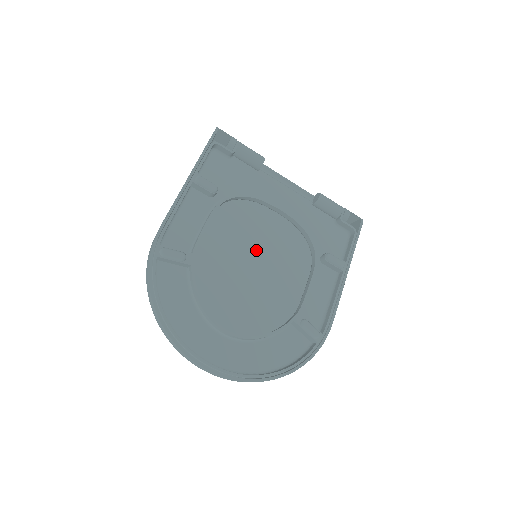
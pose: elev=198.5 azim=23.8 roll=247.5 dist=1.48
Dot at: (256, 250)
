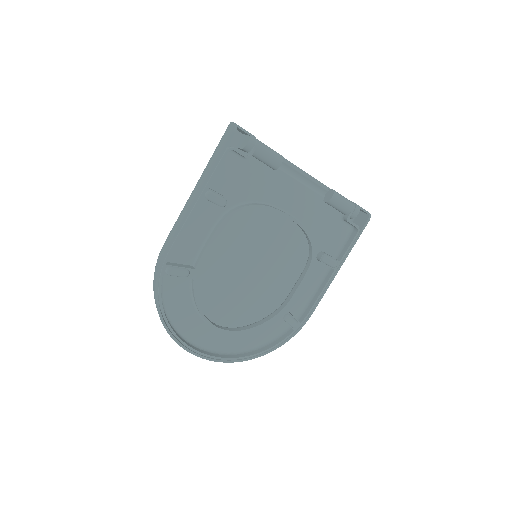
Dot at: (258, 247)
